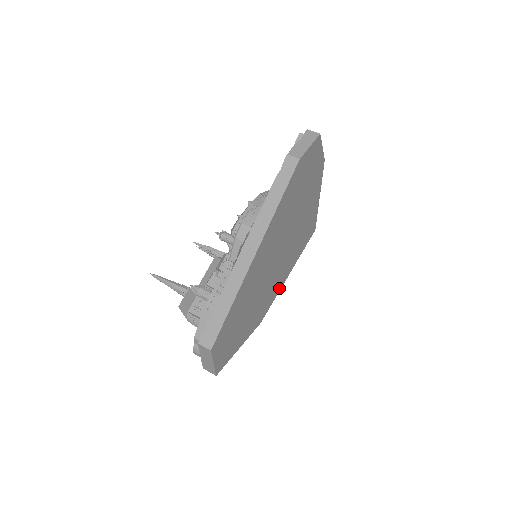
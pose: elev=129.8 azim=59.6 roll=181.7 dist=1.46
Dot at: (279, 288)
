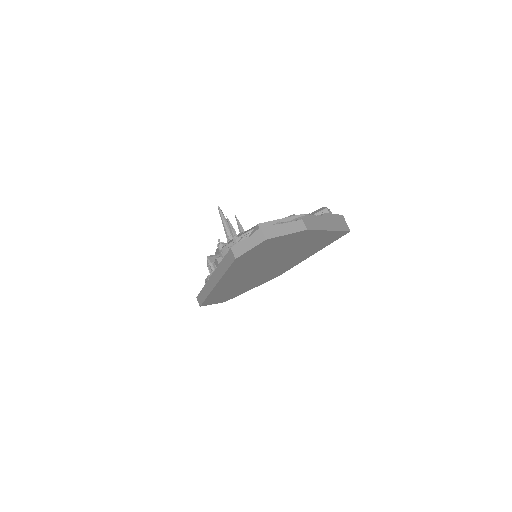
Dot at: (297, 263)
